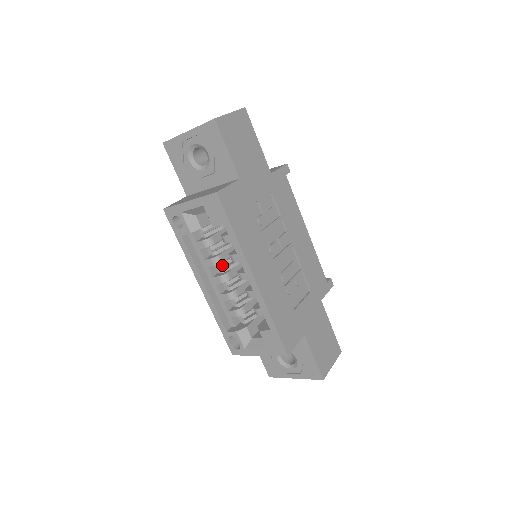
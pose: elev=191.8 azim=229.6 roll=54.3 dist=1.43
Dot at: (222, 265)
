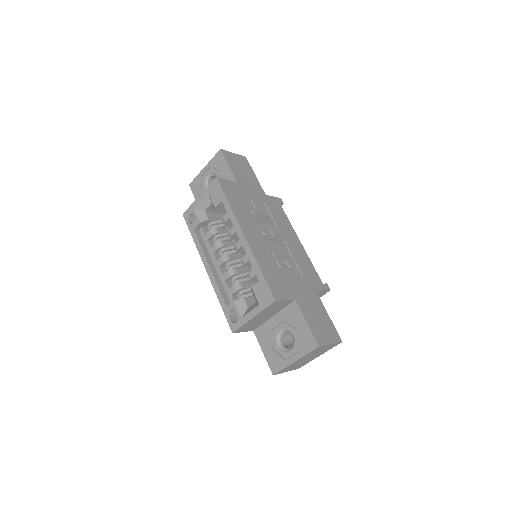
Dot at: (224, 249)
